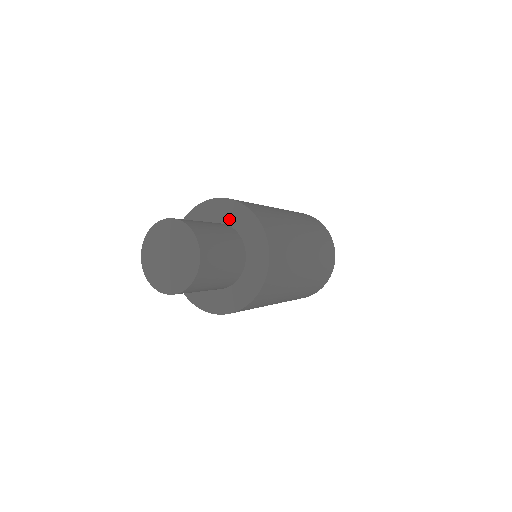
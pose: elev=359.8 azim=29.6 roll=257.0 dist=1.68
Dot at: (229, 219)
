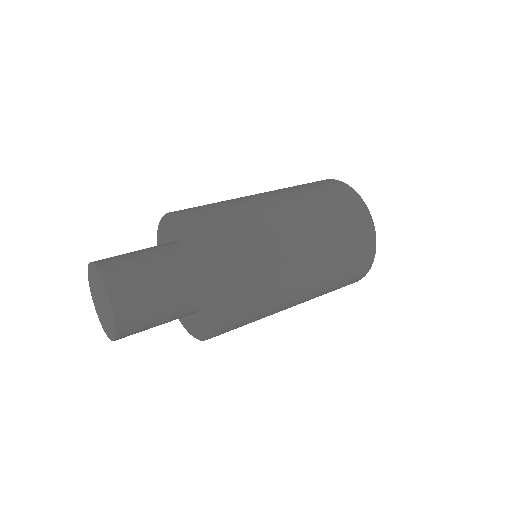
Dot at: (197, 262)
